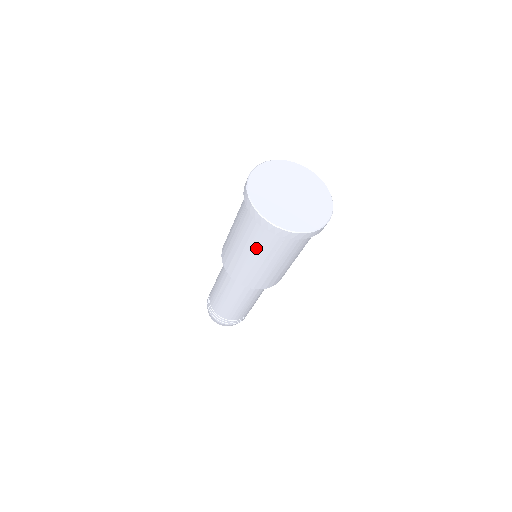
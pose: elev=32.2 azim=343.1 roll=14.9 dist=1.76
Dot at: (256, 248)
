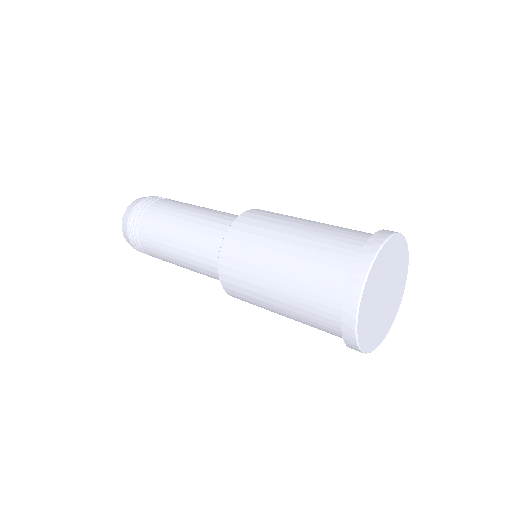
Dot at: occluded
